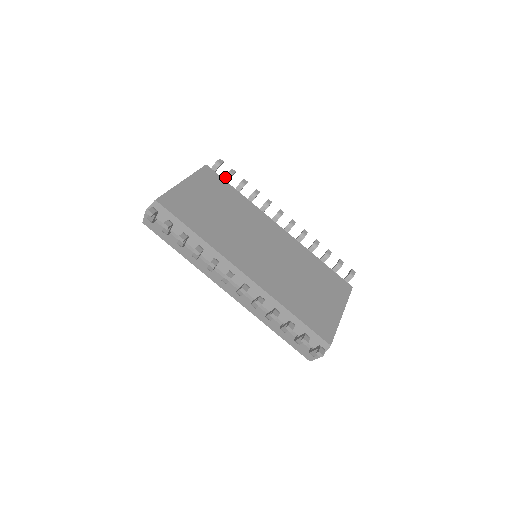
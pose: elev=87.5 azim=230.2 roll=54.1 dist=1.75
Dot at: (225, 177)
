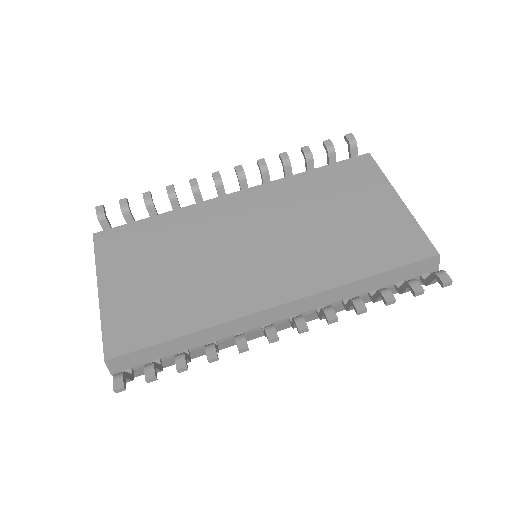
Dot at: (125, 218)
